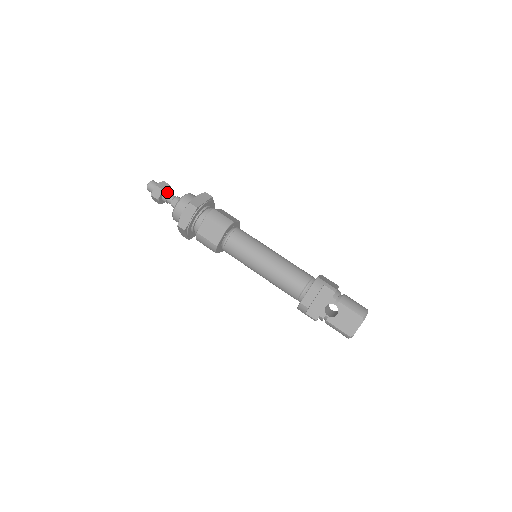
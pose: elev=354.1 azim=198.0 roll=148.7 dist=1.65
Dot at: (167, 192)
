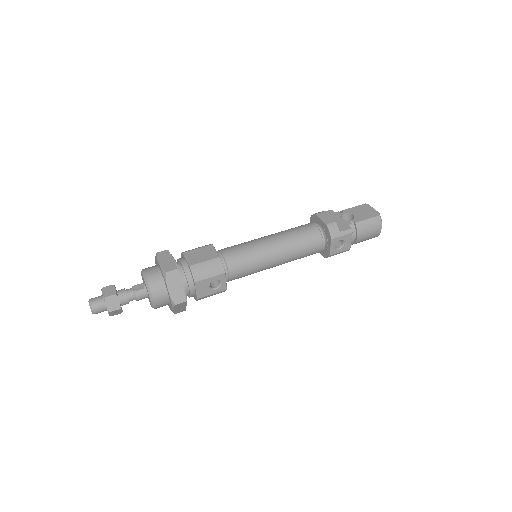
Dot at: (119, 290)
